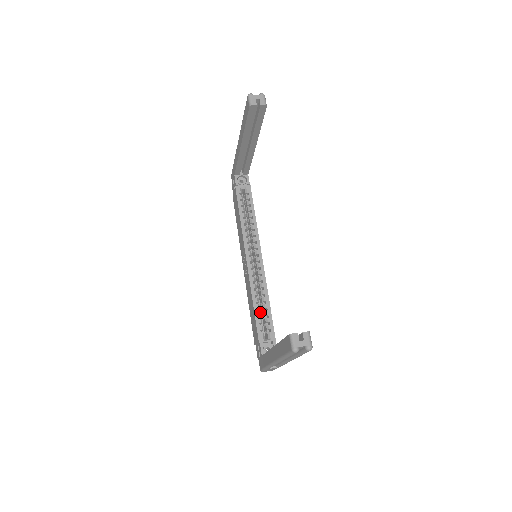
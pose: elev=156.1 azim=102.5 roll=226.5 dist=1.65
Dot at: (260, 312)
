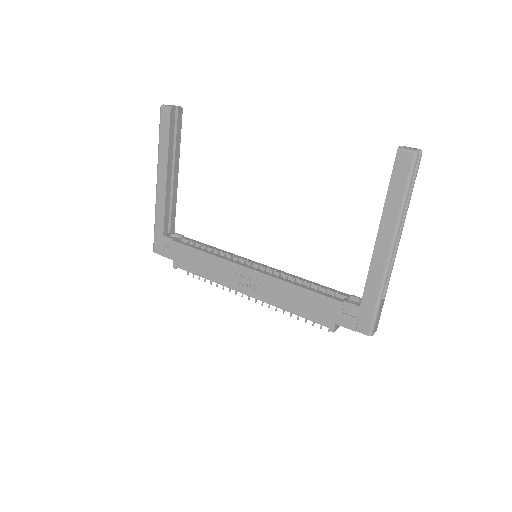
Dot at: (311, 289)
